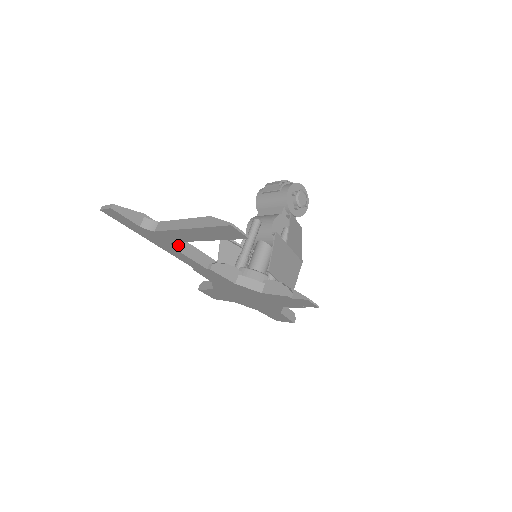
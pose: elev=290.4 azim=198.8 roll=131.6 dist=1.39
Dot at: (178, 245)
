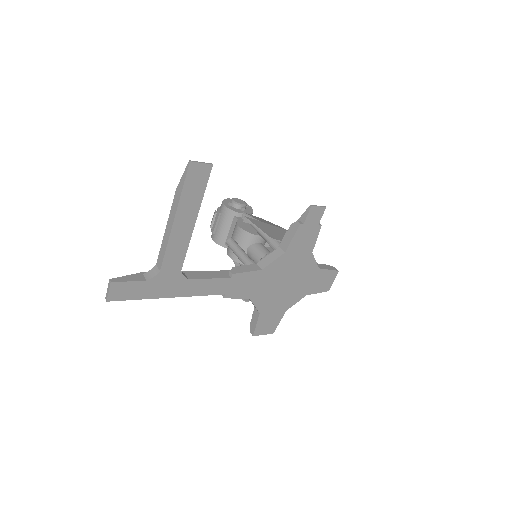
Dot at: (190, 276)
